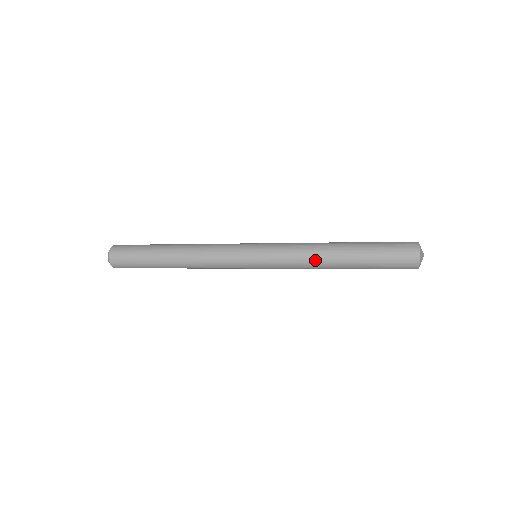
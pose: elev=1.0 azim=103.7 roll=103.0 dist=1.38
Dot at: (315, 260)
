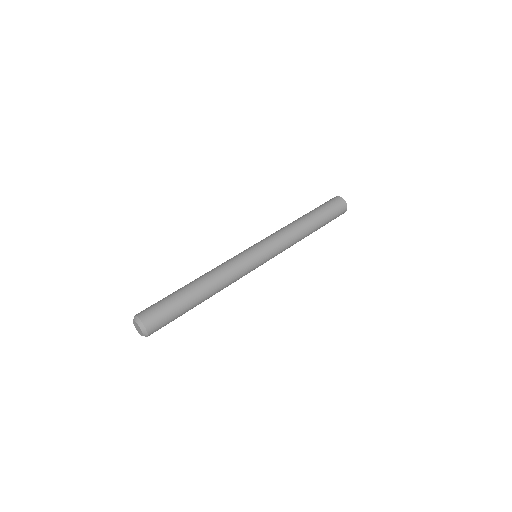
Dot at: occluded
